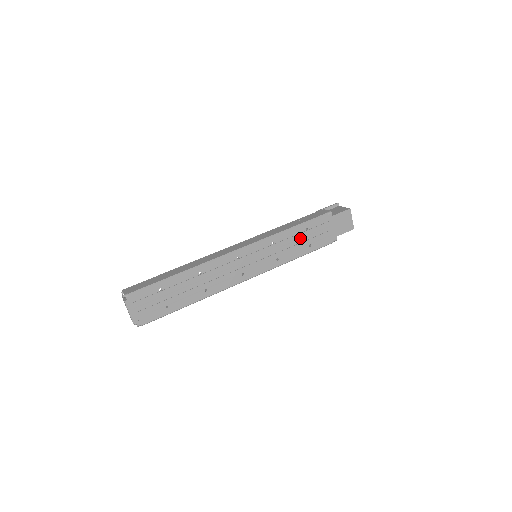
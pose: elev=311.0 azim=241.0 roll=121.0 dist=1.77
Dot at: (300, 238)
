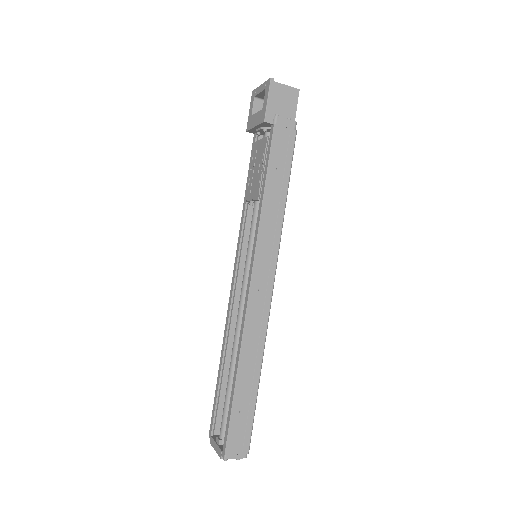
Dot at: occluded
